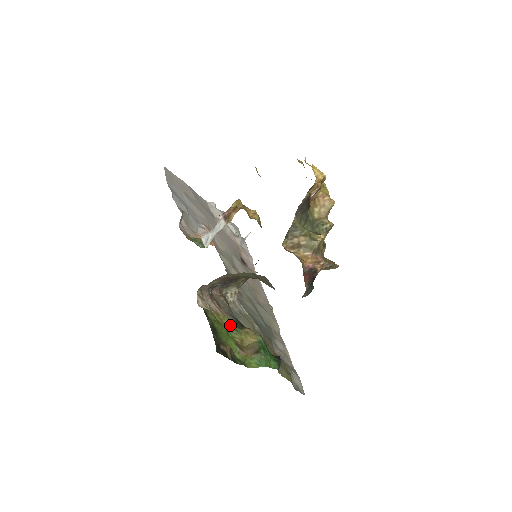
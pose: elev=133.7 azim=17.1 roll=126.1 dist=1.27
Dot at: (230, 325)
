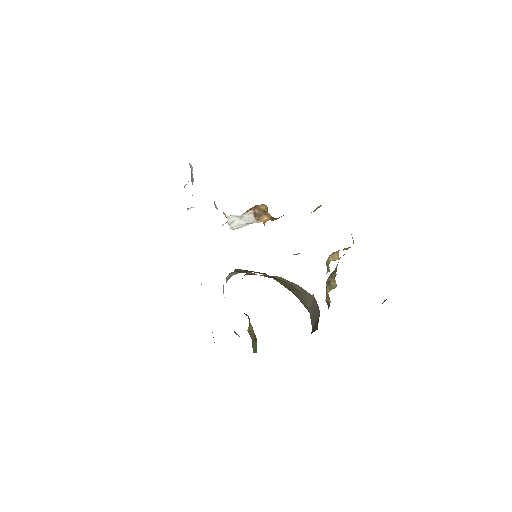
Dot at: occluded
